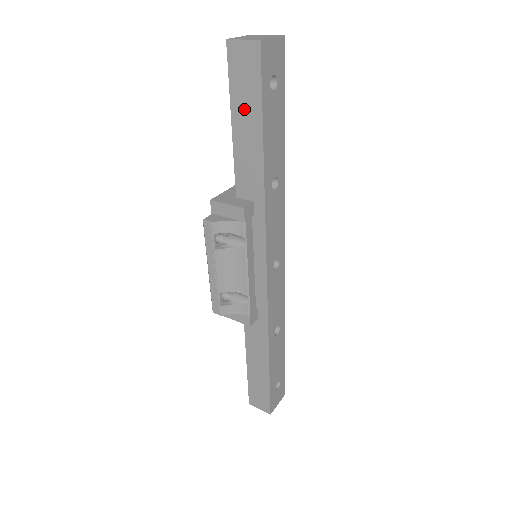
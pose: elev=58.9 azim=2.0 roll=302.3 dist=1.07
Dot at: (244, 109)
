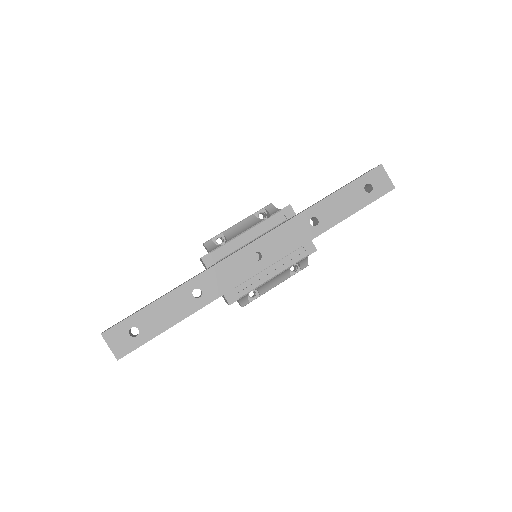
Dot at: occluded
